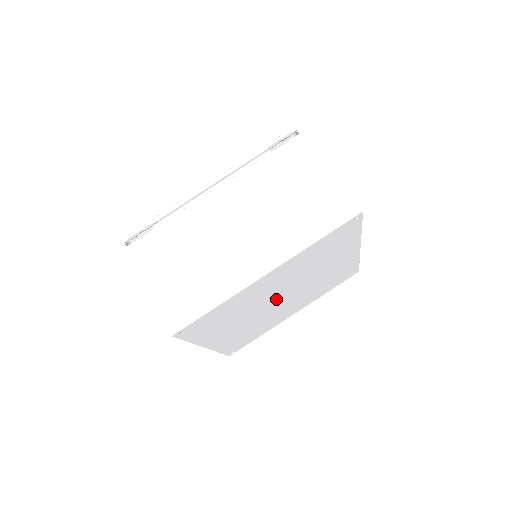
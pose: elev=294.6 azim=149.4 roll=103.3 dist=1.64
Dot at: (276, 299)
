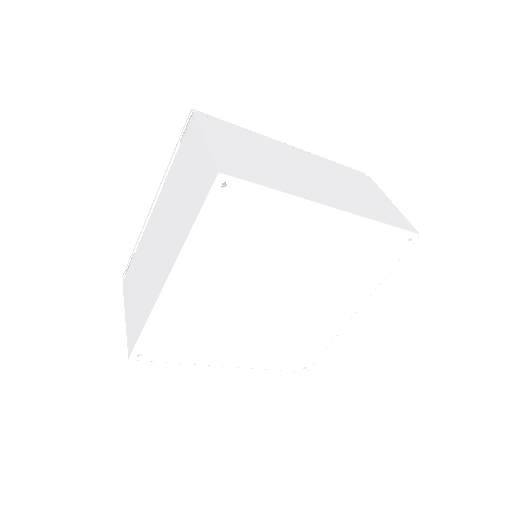
Dot at: (261, 301)
